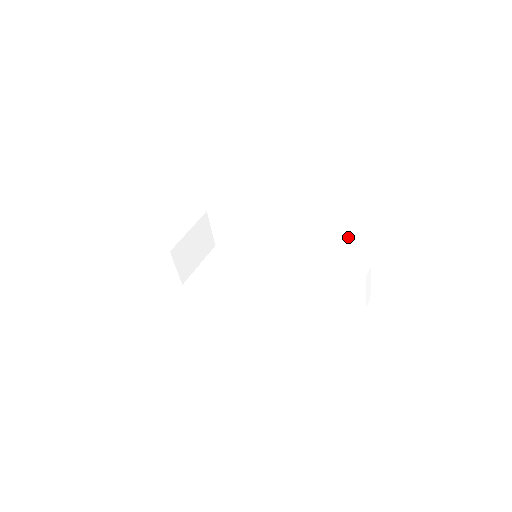
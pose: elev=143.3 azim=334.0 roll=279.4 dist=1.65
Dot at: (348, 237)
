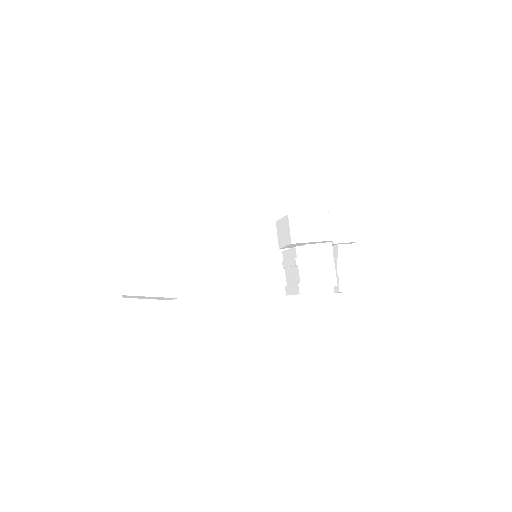
Dot at: occluded
